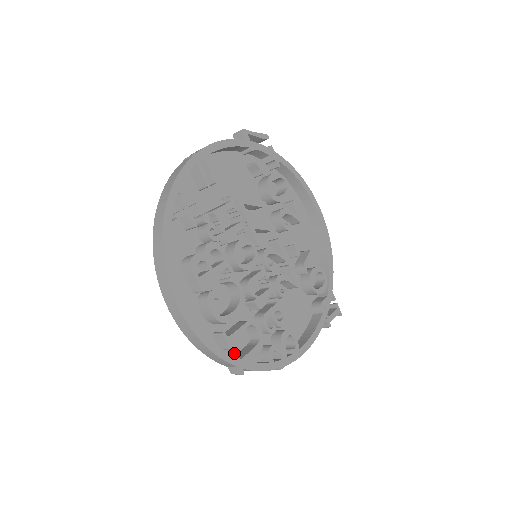
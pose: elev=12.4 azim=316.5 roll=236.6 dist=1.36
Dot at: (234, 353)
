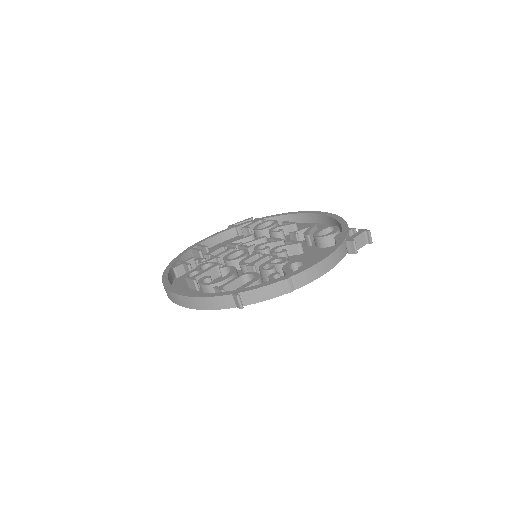
Dot at: occluded
